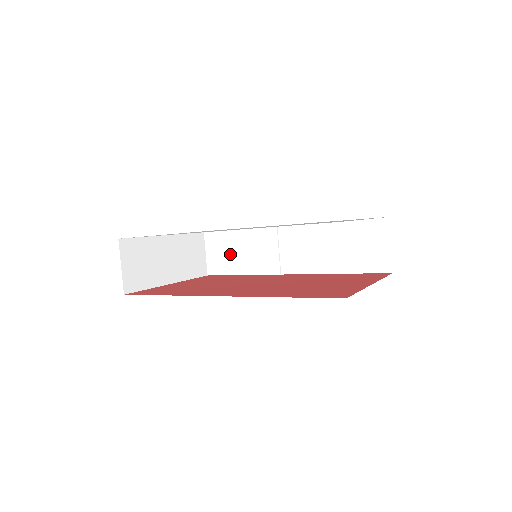
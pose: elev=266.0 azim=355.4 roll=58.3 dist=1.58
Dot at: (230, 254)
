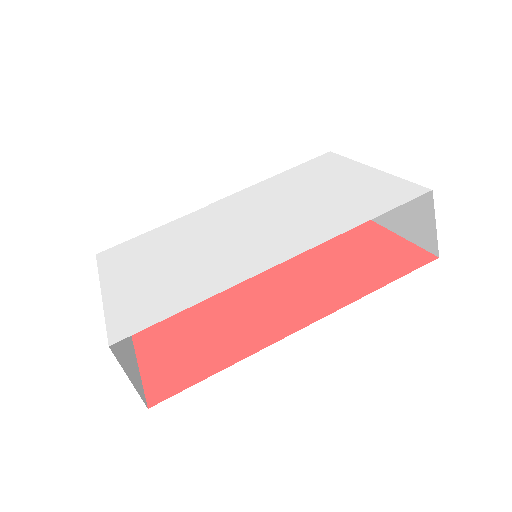
Dot at: occluded
